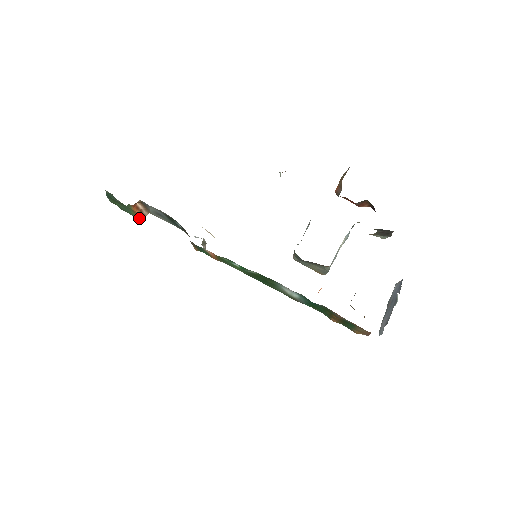
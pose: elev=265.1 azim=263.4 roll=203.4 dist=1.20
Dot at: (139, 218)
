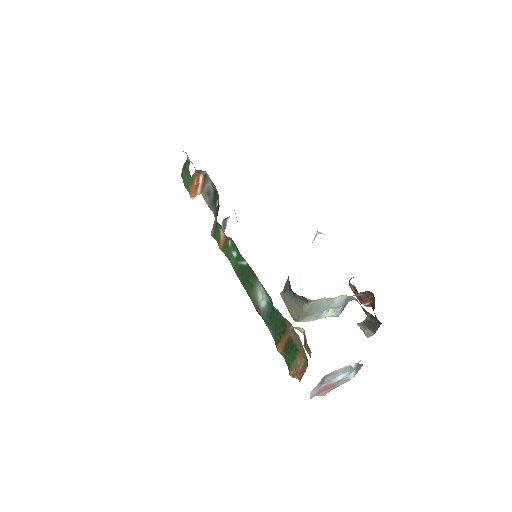
Dot at: (190, 194)
